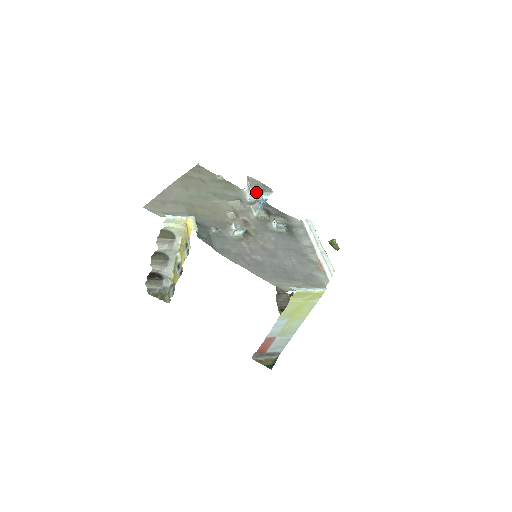
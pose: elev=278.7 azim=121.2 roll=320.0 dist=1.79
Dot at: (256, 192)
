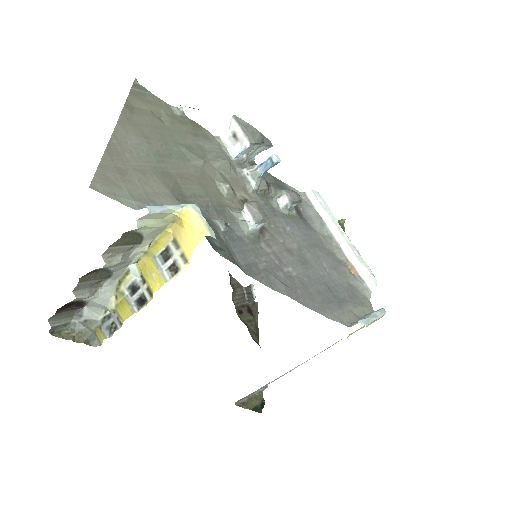
Dot at: (252, 146)
